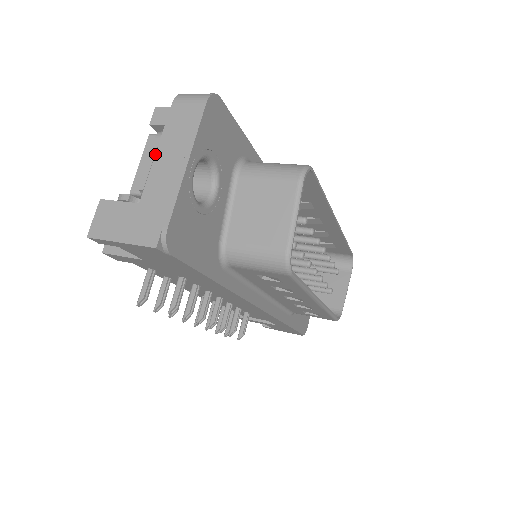
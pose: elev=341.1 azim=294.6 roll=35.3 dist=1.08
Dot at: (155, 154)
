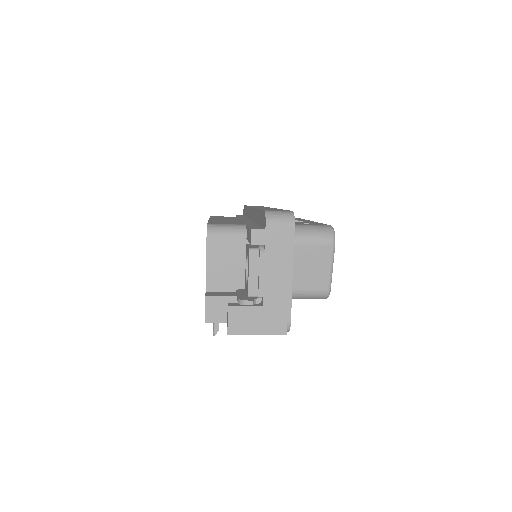
Dot at: (264, 269)
